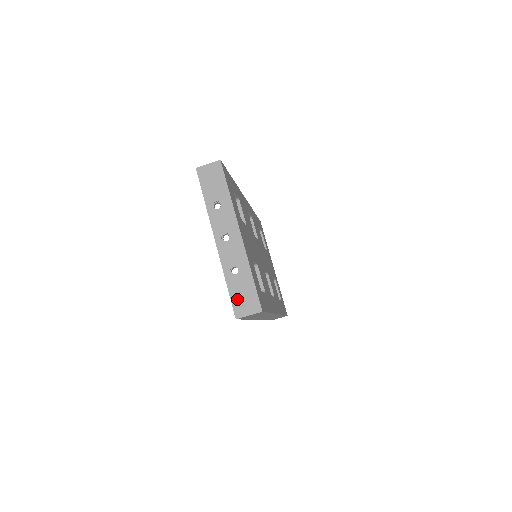
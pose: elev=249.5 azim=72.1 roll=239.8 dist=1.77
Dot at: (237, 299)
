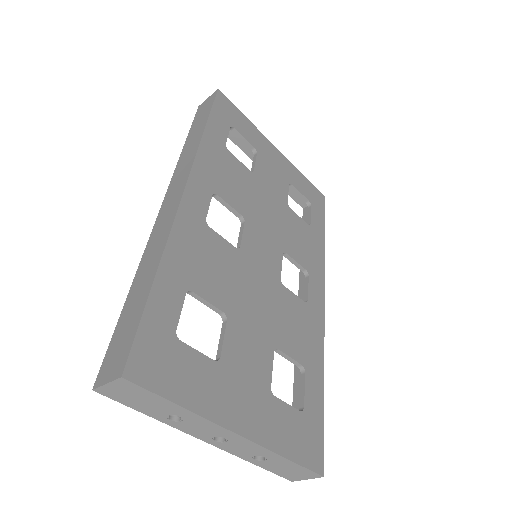
Dot at: (282, 473)
